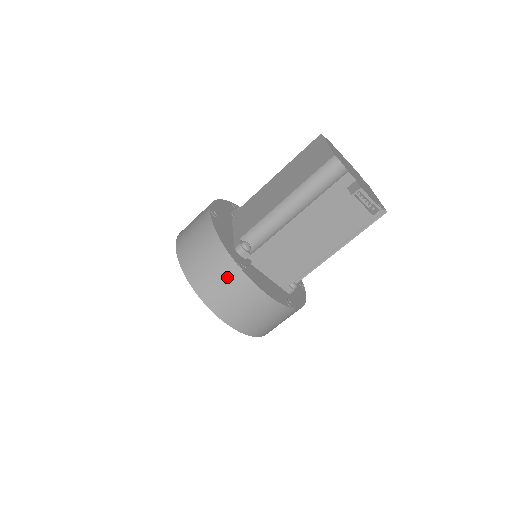
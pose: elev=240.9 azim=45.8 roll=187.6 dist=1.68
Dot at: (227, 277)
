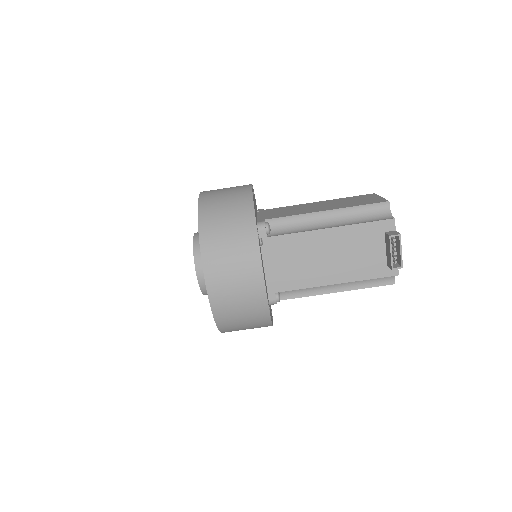
Dot at: (240, 235)
